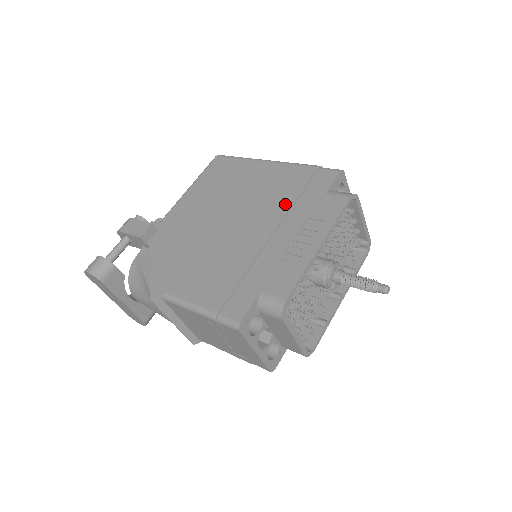
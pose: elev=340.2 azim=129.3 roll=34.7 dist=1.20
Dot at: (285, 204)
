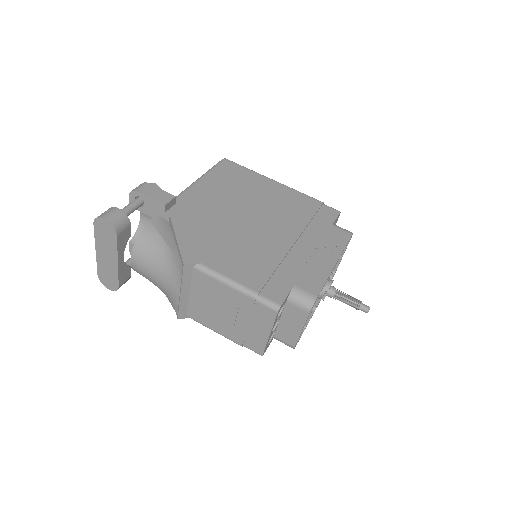
Dot at: (301, 222)
